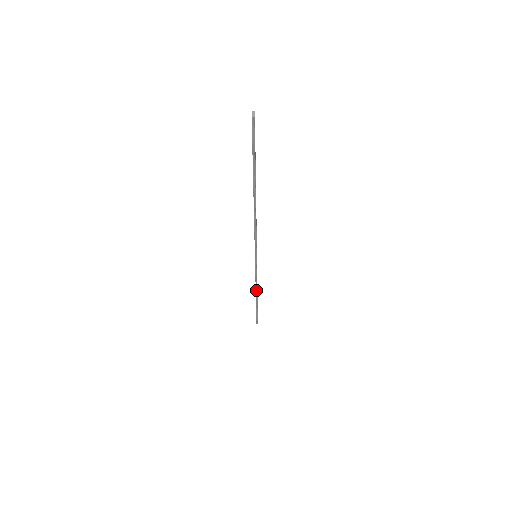
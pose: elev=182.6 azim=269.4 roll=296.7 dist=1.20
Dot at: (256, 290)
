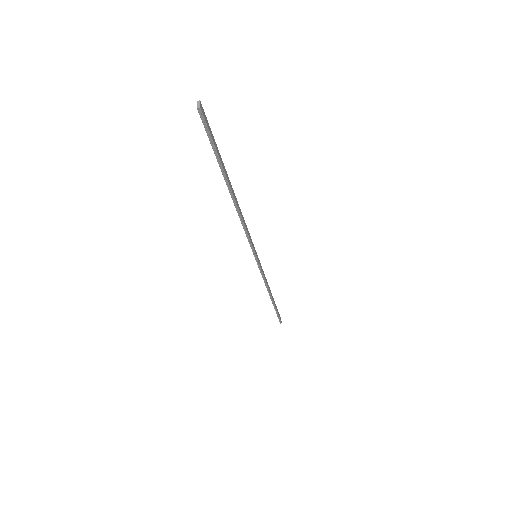
Dot at: (268, 290)
